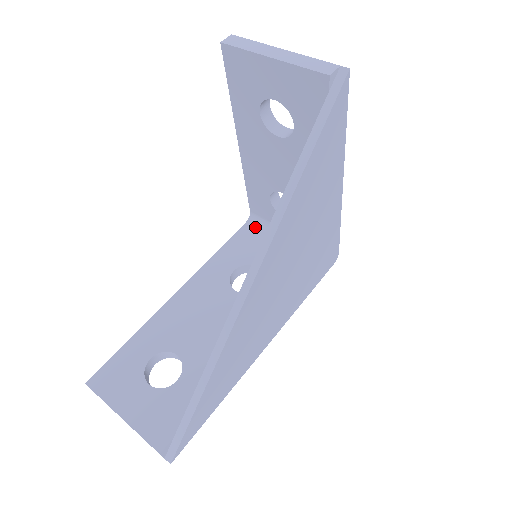
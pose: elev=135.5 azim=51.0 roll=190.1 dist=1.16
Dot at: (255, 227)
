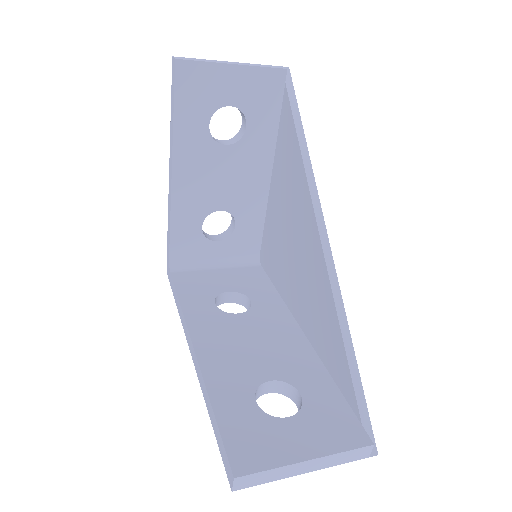
Dot at: (183, 271)
